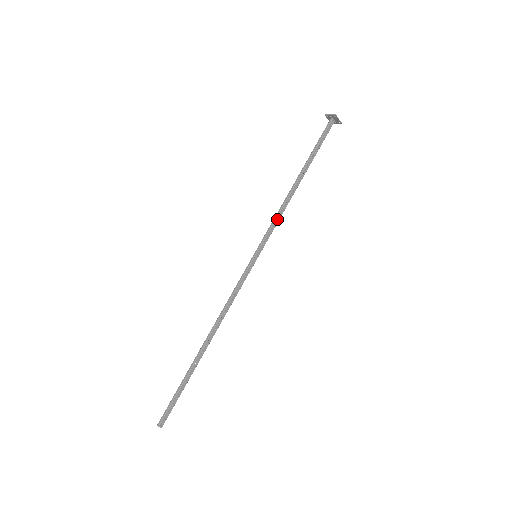
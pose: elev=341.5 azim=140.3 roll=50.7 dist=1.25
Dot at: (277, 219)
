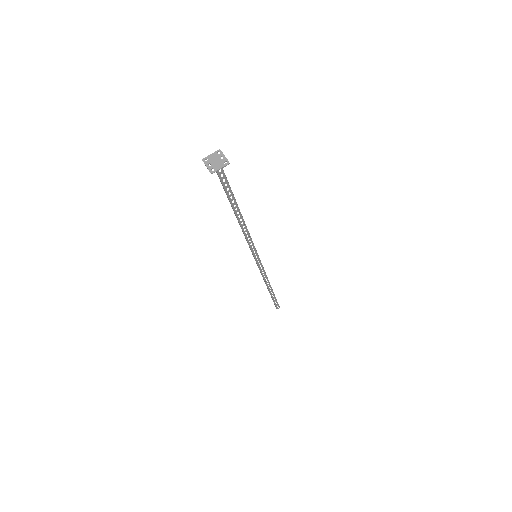
Dot at: occluded
